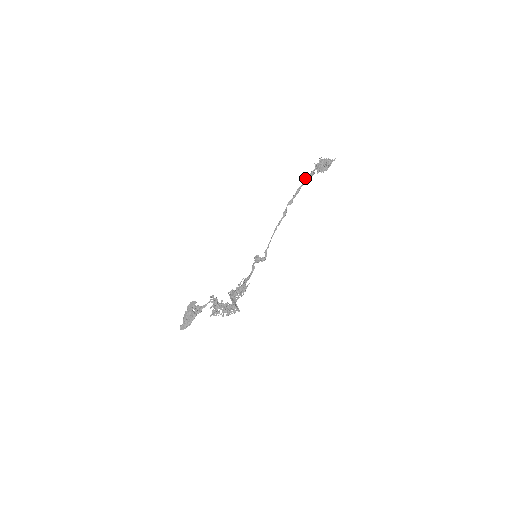
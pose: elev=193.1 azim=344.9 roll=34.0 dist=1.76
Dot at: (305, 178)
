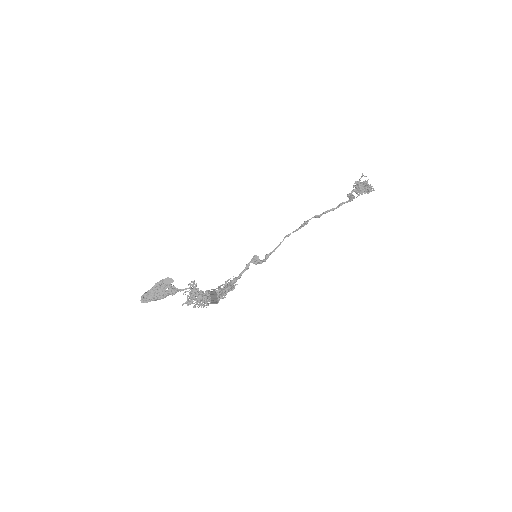
Dot at: (346, 202)
